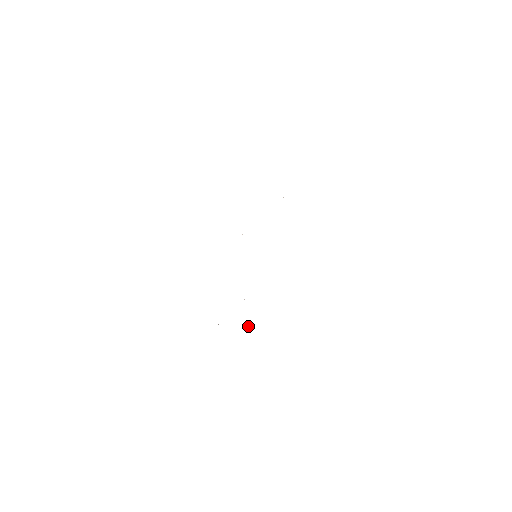
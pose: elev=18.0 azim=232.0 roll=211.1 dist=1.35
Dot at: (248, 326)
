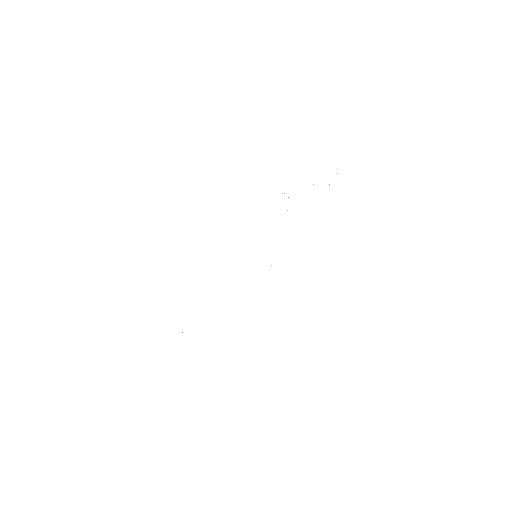
Dot at: occluded
